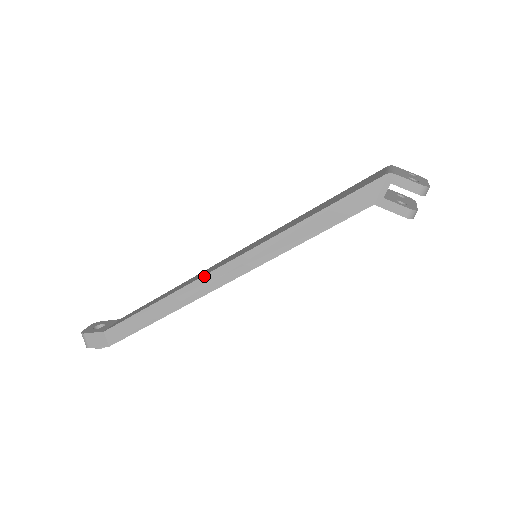
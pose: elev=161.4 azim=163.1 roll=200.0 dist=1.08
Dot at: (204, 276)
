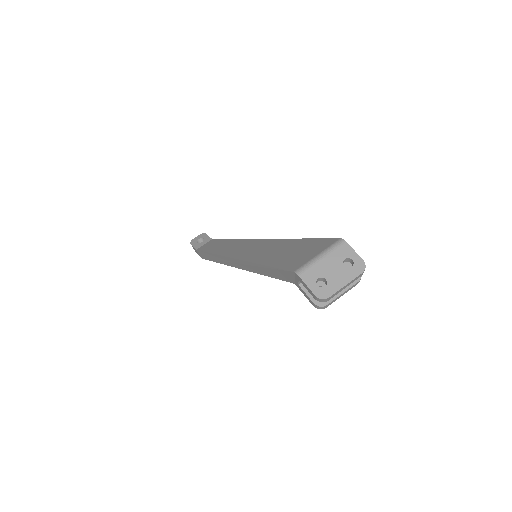
Dot at: (224, 256)
